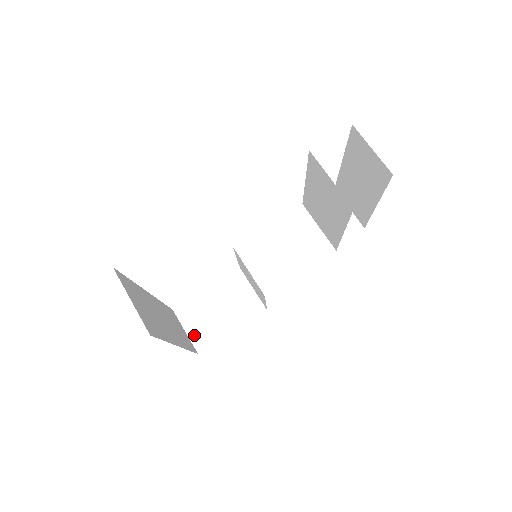
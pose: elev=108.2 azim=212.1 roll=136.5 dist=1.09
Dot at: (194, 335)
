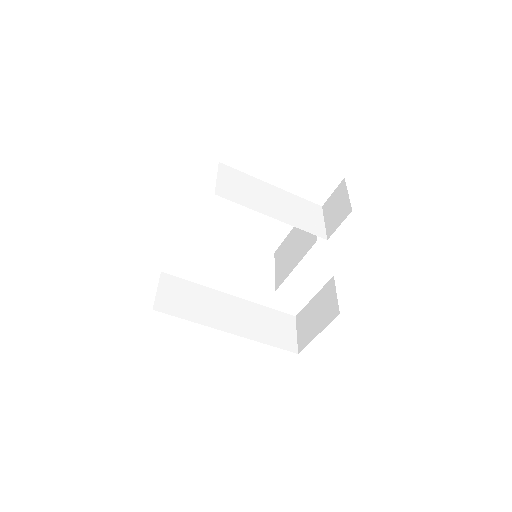
Dot at: (300, 338)
